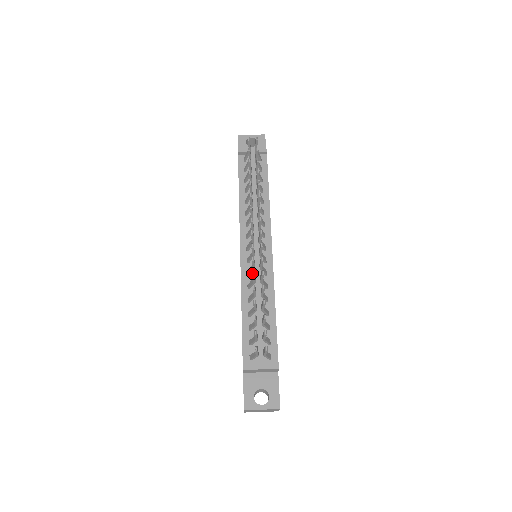
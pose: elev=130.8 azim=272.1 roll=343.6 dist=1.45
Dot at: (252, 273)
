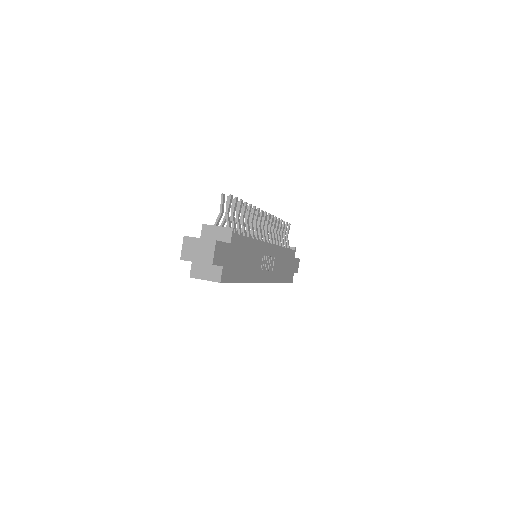
Dot at: (247, 206)
